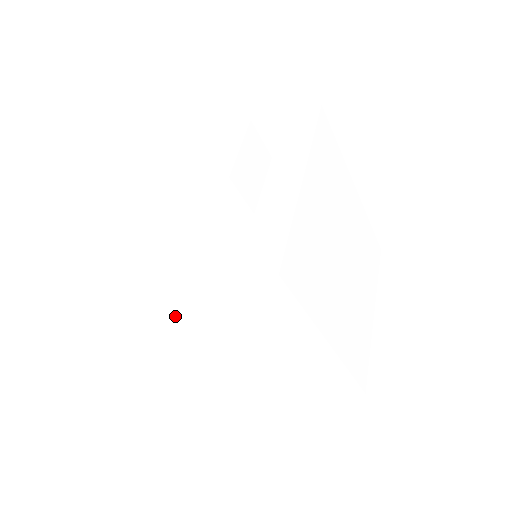
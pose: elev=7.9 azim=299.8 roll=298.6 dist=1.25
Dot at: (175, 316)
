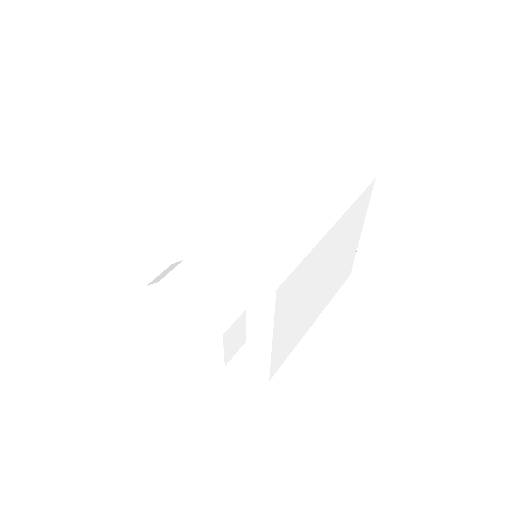
Dot at: occluded
